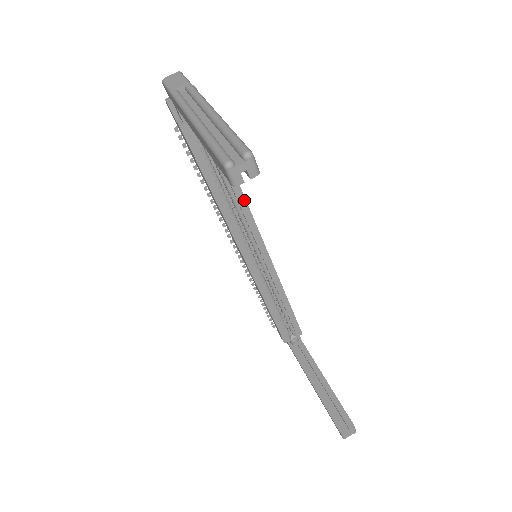
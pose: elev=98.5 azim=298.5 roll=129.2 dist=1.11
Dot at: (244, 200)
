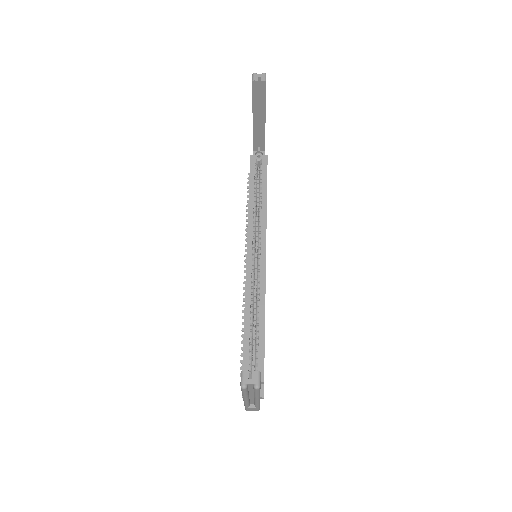
Dot at: (266, 212)
